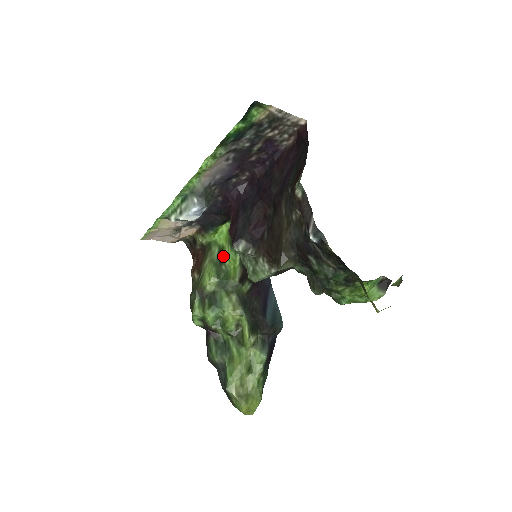
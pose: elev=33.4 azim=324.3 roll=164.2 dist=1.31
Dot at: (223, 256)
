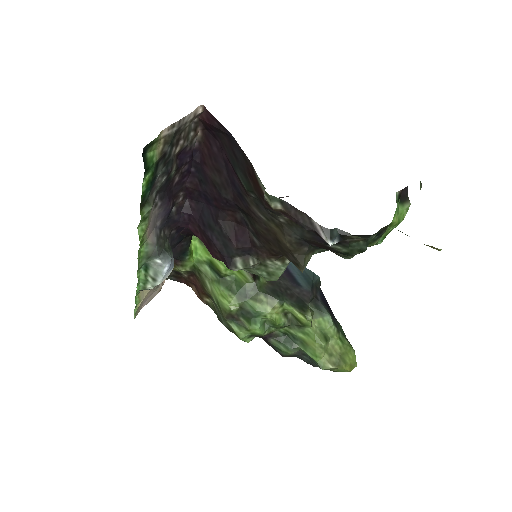
Dot at: (219, 270)
